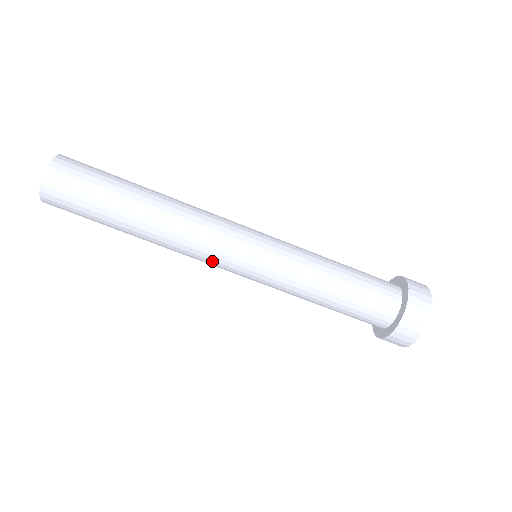
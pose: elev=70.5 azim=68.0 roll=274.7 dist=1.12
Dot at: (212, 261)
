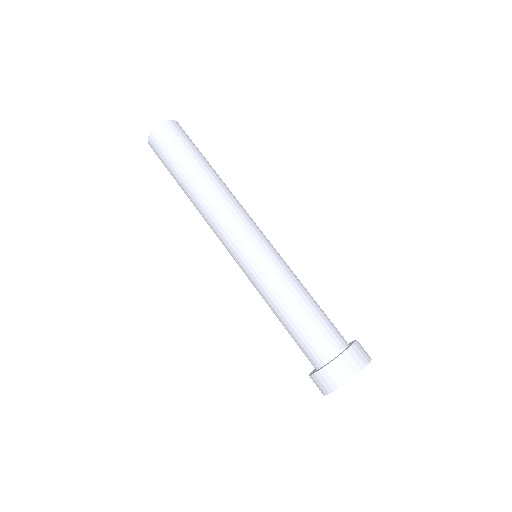
Dot at: (226, 233)
